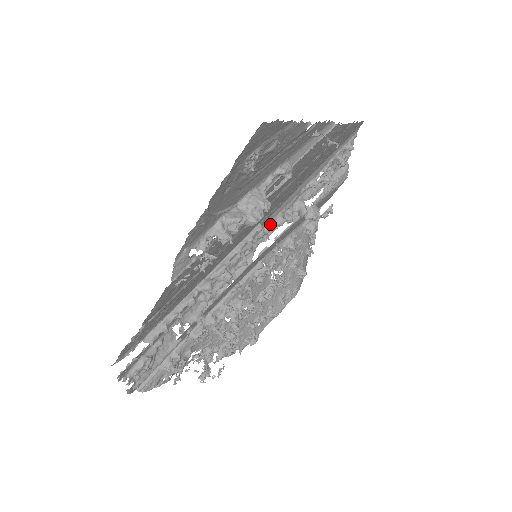
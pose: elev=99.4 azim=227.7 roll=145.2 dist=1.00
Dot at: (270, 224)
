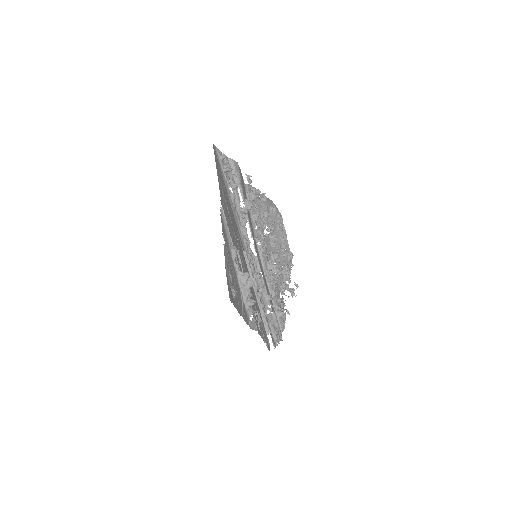
Dot at: (243, 238)
